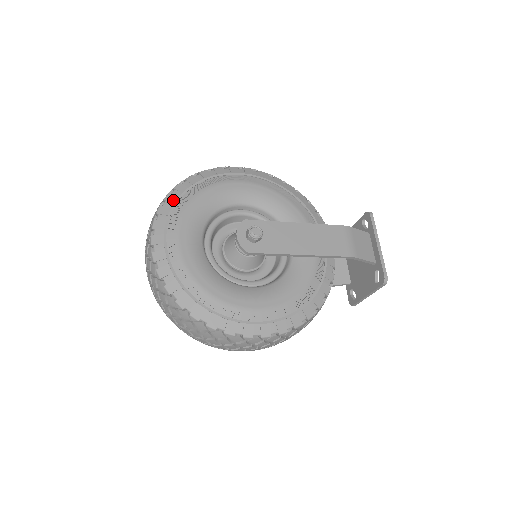
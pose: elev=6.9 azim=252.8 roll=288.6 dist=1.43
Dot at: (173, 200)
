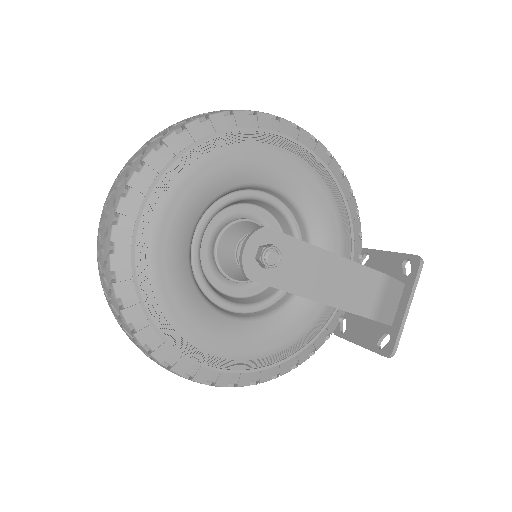
Dot at: (176, 149)
